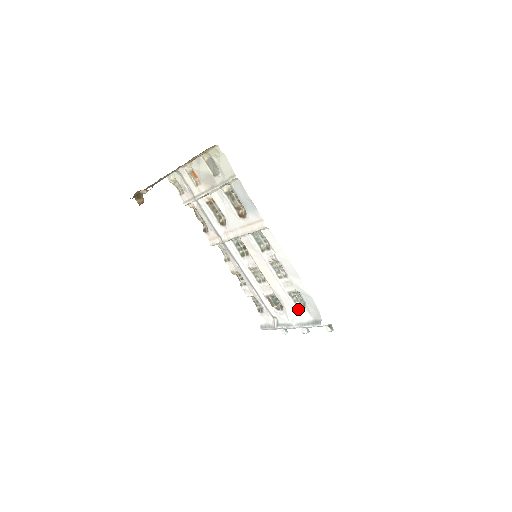
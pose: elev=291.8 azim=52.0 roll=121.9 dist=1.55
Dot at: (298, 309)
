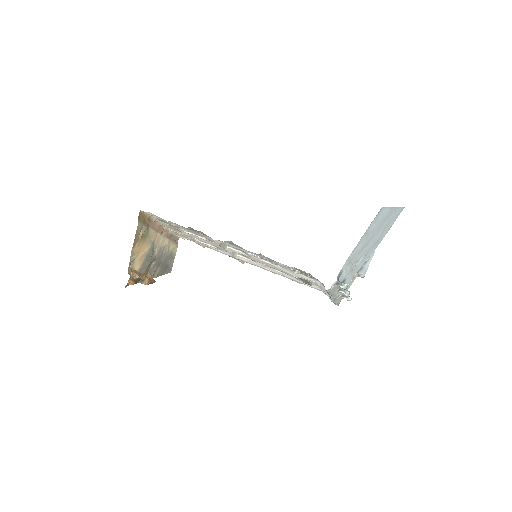
Dot at: (315, 280)
